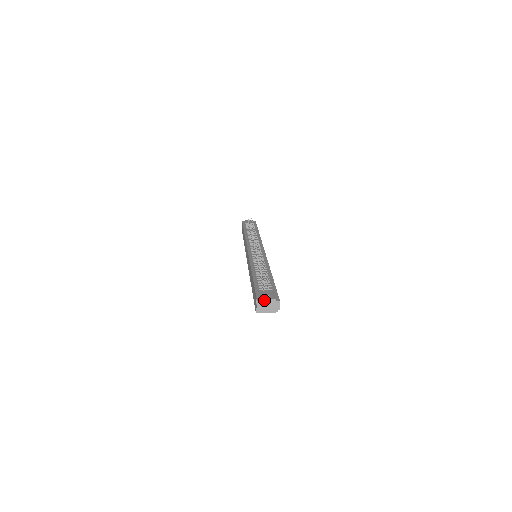
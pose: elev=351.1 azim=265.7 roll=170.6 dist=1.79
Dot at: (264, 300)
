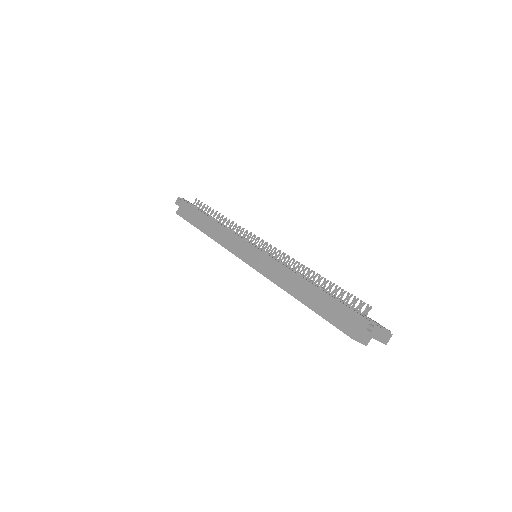
Dot at: (385, 329)
